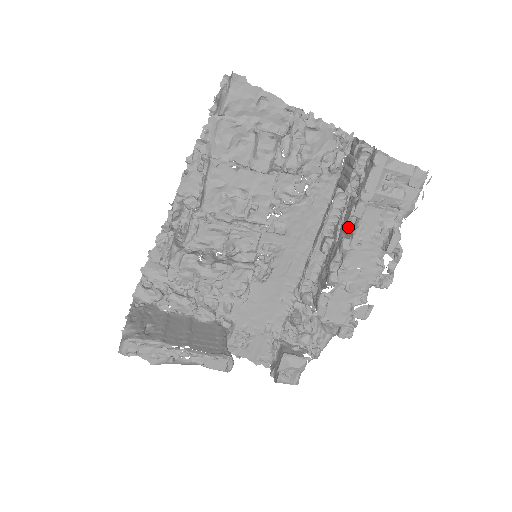
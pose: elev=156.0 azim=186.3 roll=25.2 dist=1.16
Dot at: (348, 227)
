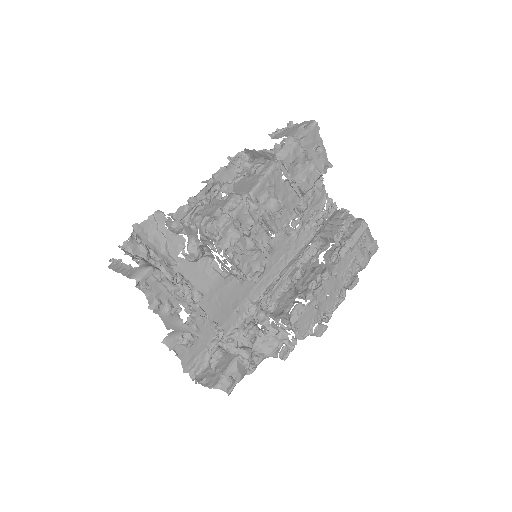
Dot at: (326, 262)
